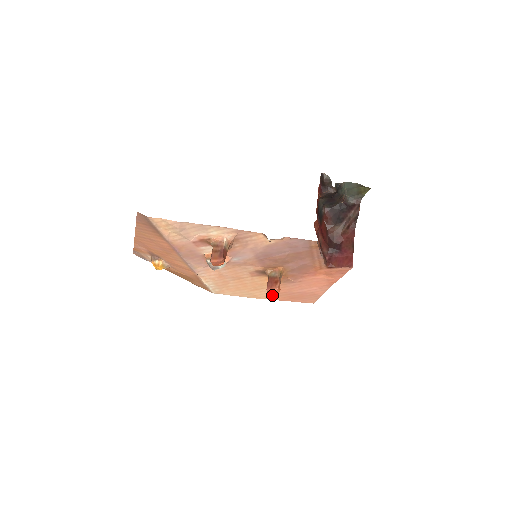
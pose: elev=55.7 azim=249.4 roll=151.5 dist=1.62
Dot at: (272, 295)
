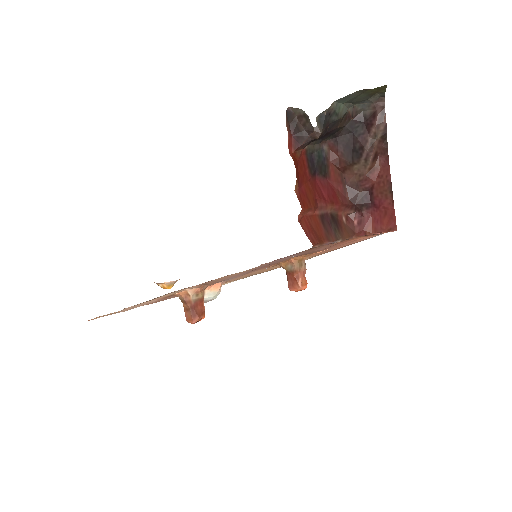
Dot at: (316, 255)
